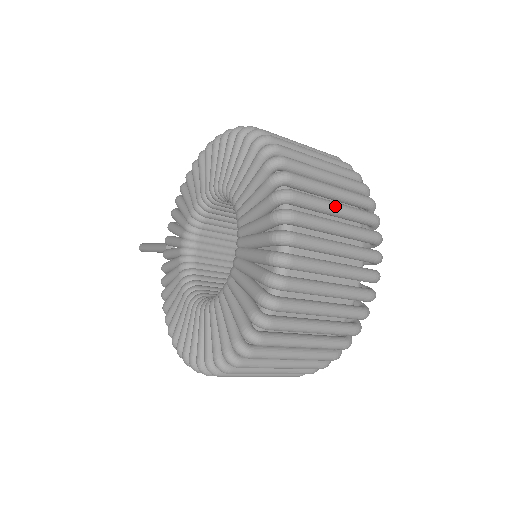
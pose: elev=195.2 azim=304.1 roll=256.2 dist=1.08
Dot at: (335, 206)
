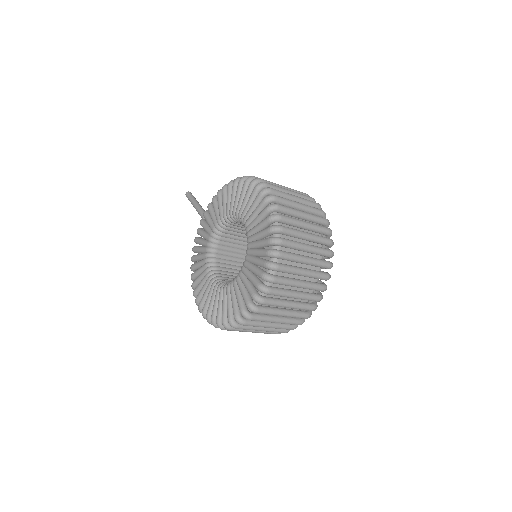
Dot at: (302, 273)
